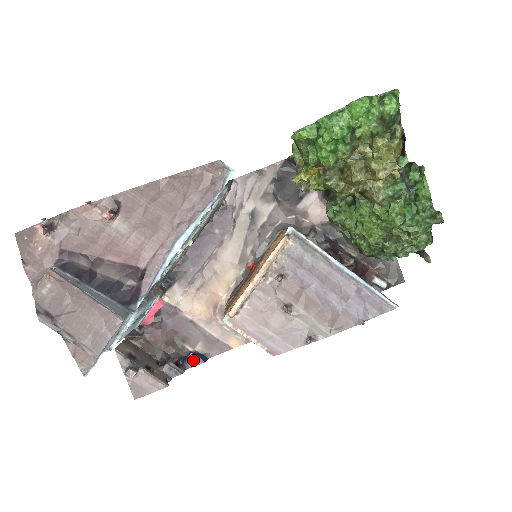
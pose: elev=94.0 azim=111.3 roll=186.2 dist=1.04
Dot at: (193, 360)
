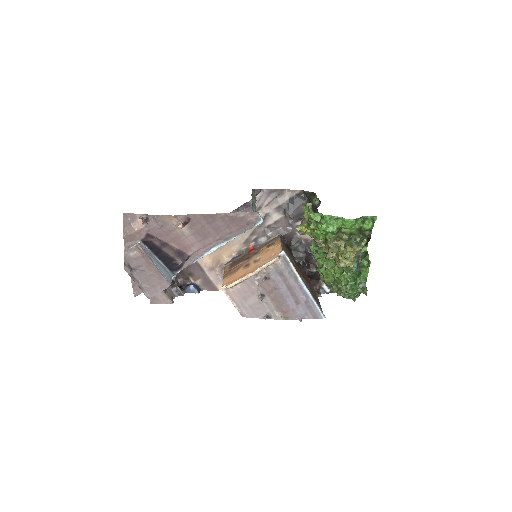
Dot at: (192, 289)
